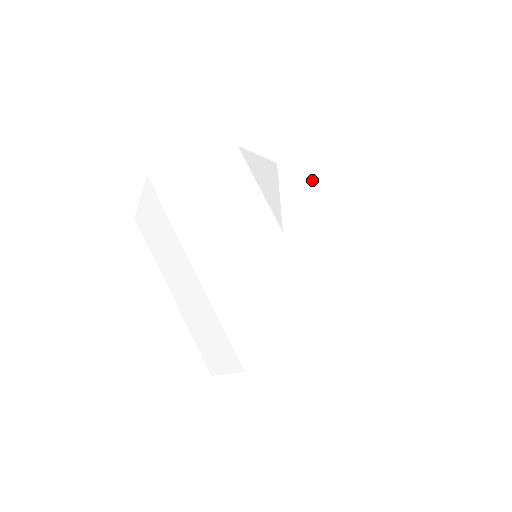
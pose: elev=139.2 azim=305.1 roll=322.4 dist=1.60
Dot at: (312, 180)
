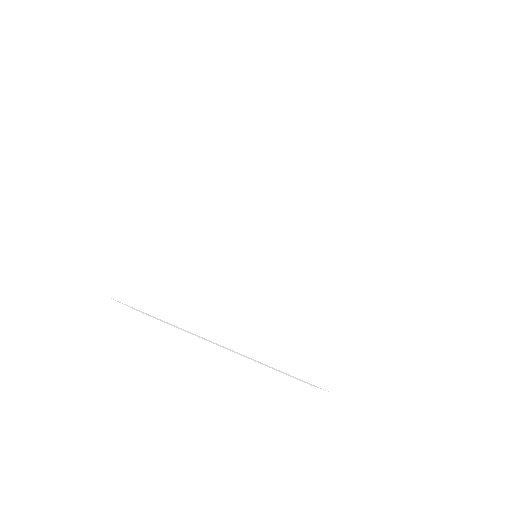
Dot at: (373, 242)
